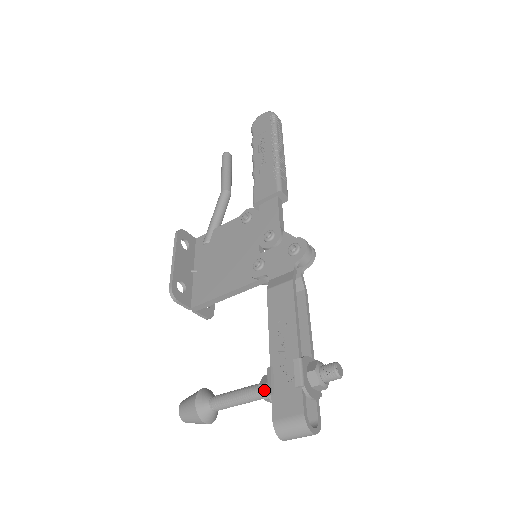
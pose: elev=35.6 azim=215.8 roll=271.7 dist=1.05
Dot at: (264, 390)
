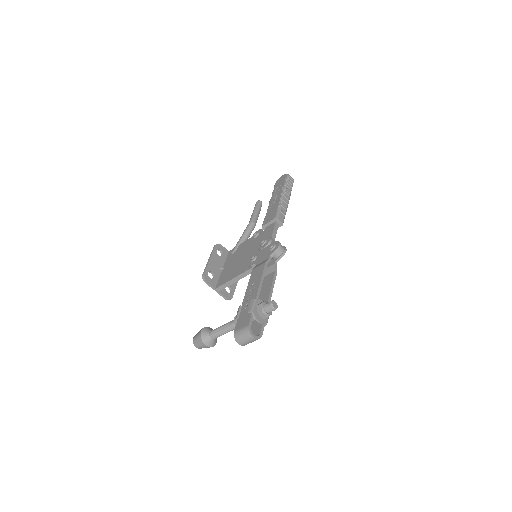
Dot at: occluded
